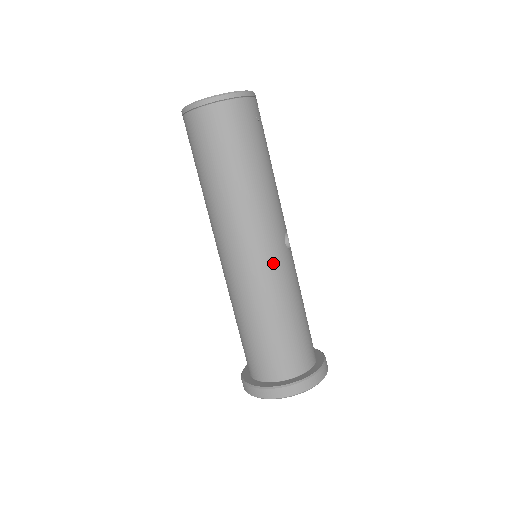
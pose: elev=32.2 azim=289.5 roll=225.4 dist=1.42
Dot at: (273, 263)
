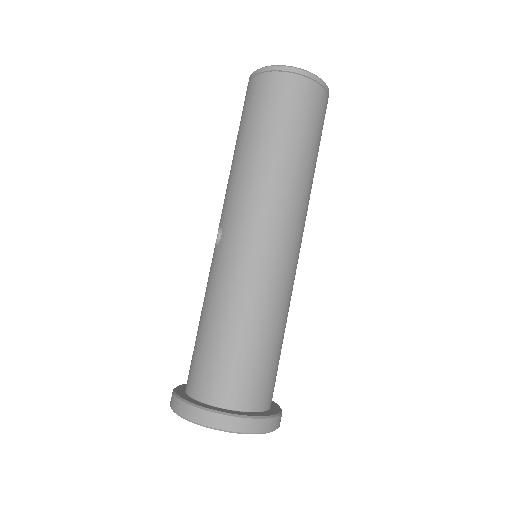
Dot at: (291, 266)
